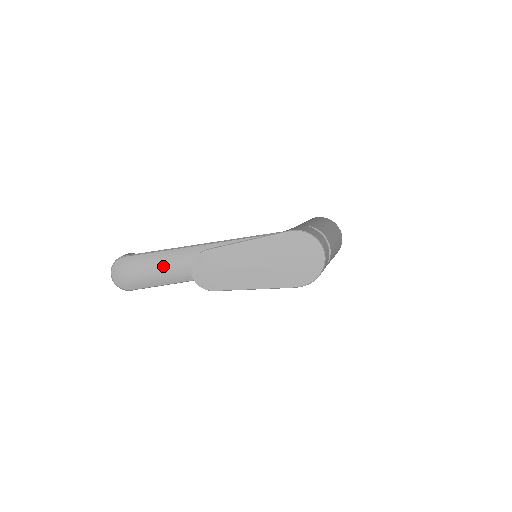
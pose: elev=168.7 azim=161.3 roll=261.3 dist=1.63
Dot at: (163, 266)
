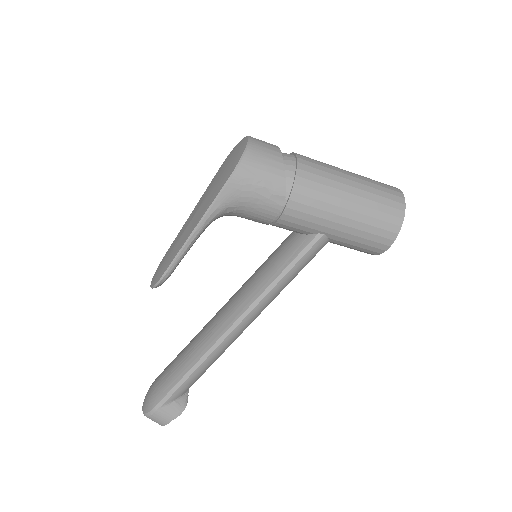
Dot at: (182, 354)
